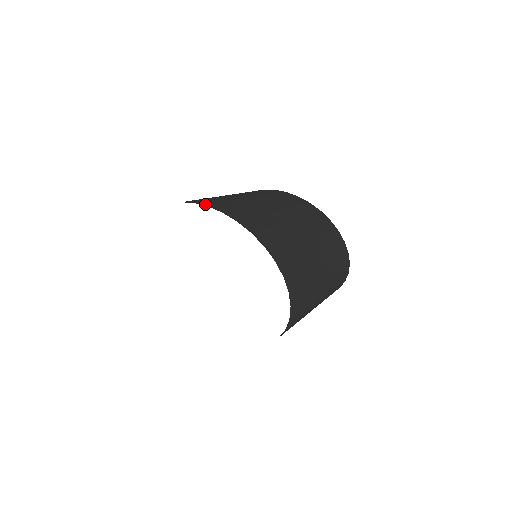
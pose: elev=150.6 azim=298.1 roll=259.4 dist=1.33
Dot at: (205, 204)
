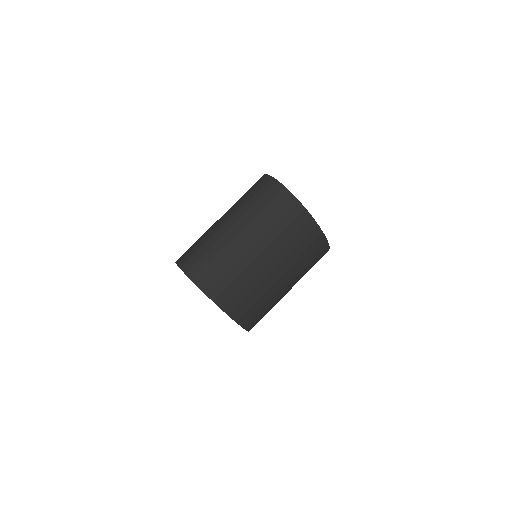
Dot at: (221, 304)
